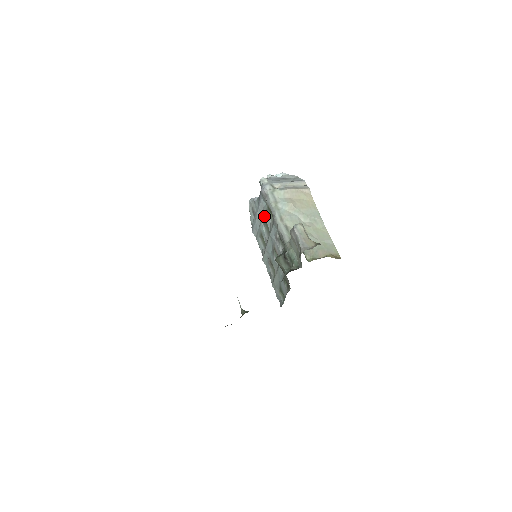
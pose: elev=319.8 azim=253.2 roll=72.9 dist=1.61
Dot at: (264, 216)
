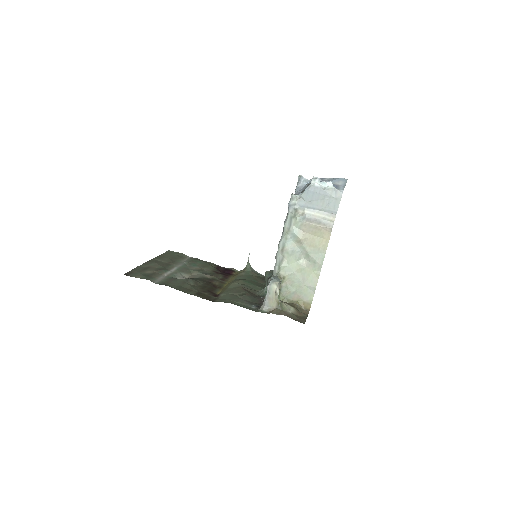
Dot at: occluded
